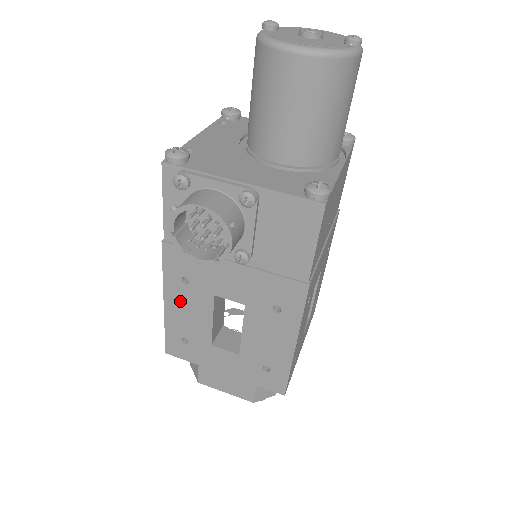
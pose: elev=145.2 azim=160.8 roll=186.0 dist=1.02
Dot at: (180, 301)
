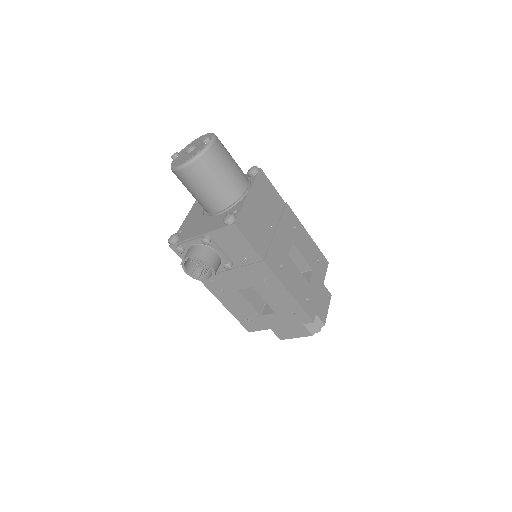
Dot at: (229, 302)
